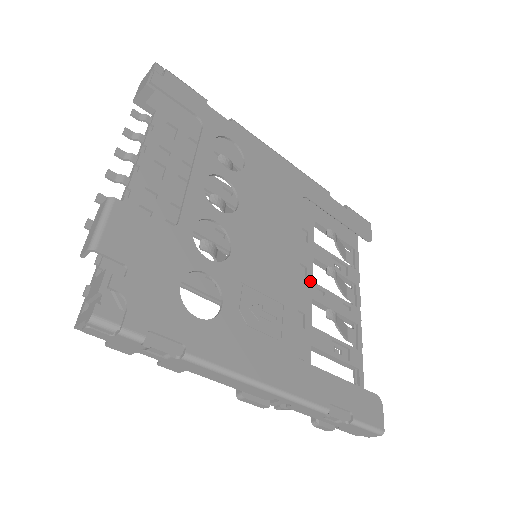
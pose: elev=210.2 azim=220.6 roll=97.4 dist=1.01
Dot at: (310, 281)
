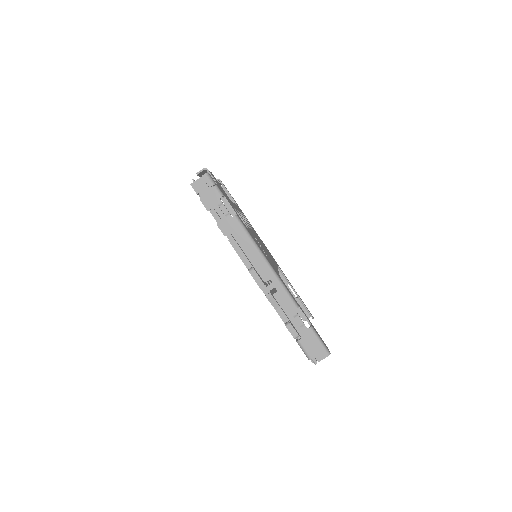
Dot at: occluded
